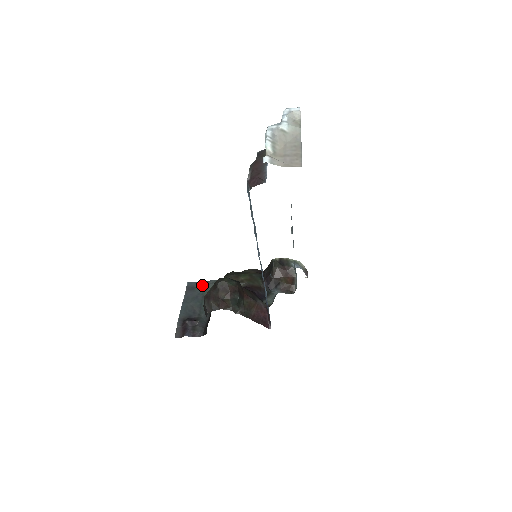
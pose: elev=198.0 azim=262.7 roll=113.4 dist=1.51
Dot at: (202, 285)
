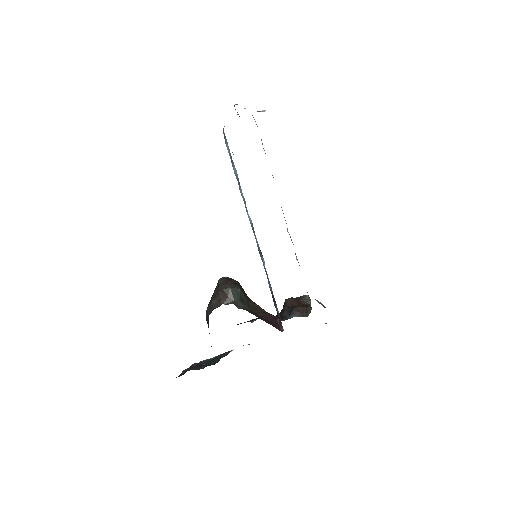
Dot at: (216, 356)
